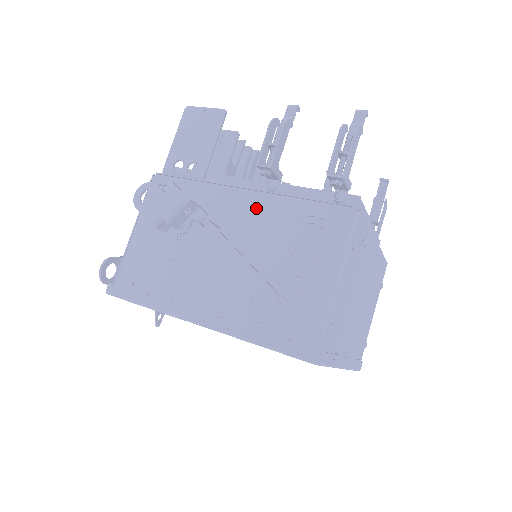
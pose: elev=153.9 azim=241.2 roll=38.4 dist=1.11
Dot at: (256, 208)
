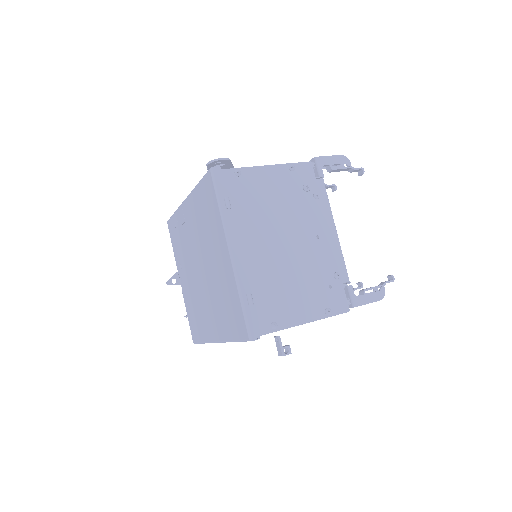
Dot at: occluded
